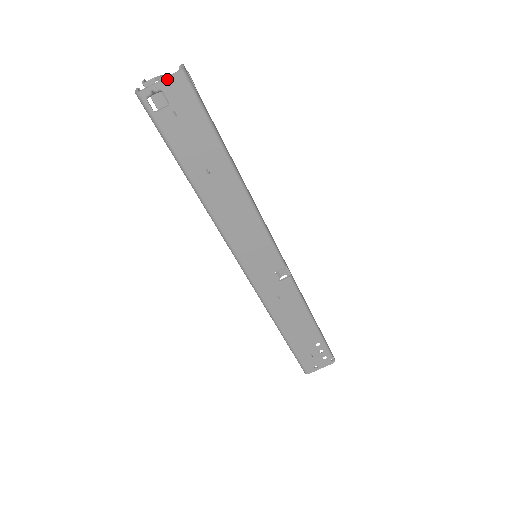
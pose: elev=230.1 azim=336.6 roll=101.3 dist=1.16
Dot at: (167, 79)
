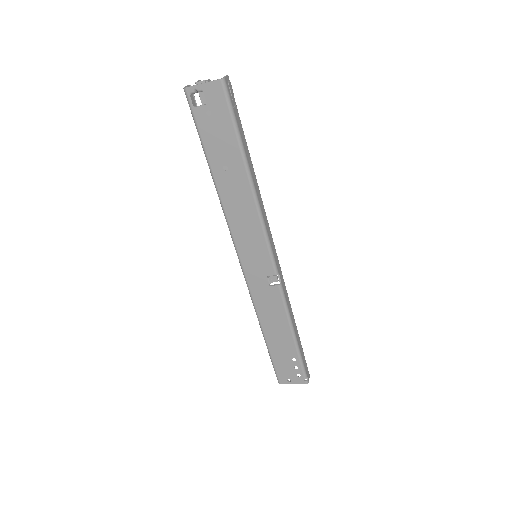
Dot at: (209, 83)
